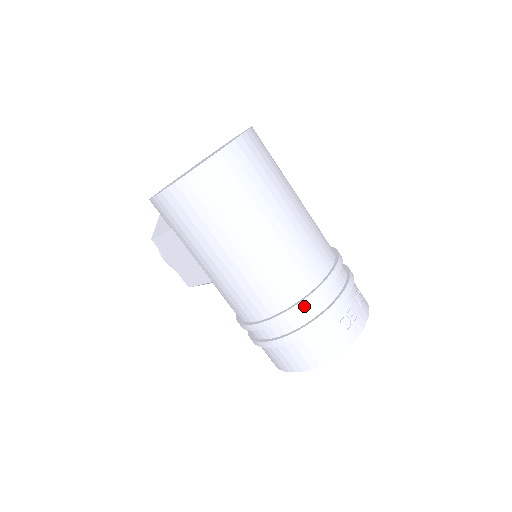
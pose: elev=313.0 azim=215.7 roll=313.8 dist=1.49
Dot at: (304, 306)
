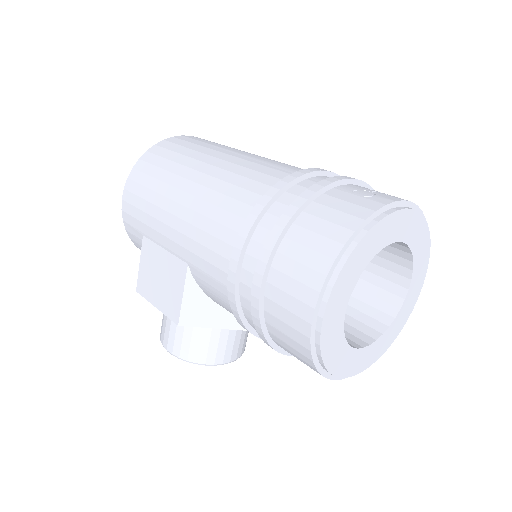
Dot at: (284, 184)
